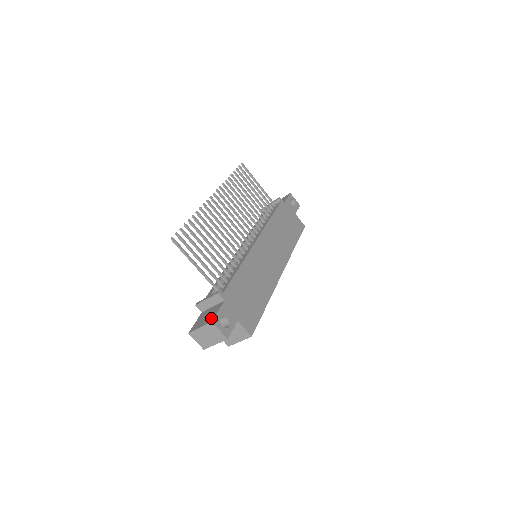
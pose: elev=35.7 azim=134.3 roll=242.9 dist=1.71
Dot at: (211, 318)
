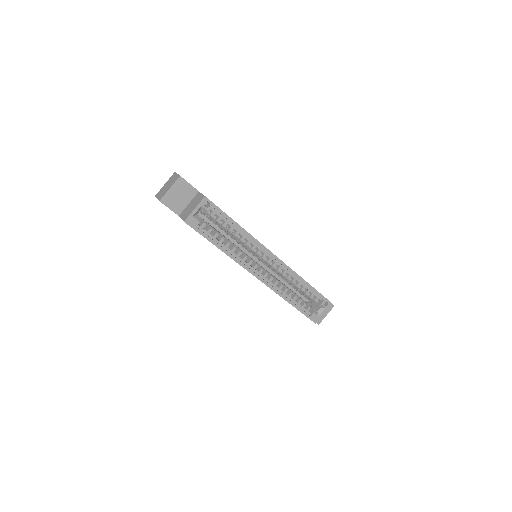
Dot at: occluded
